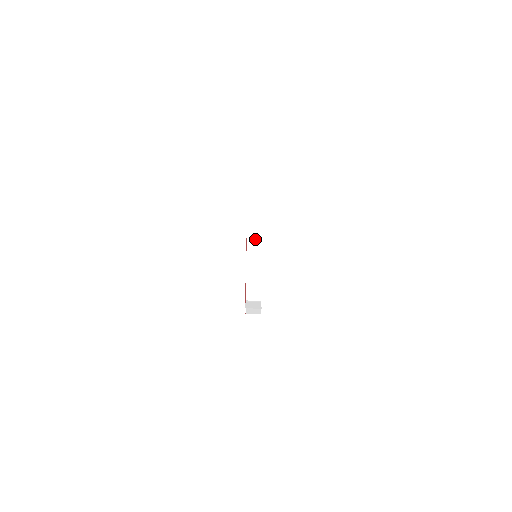
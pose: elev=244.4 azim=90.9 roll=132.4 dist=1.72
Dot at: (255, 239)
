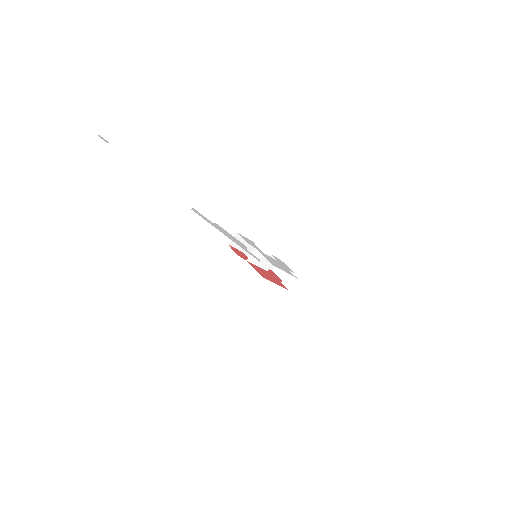
Dot at: occluded
